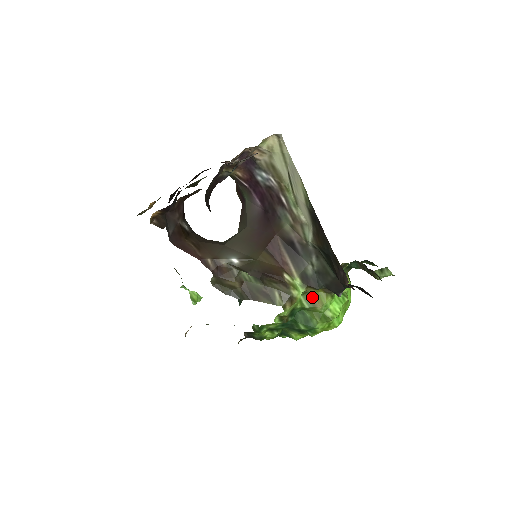
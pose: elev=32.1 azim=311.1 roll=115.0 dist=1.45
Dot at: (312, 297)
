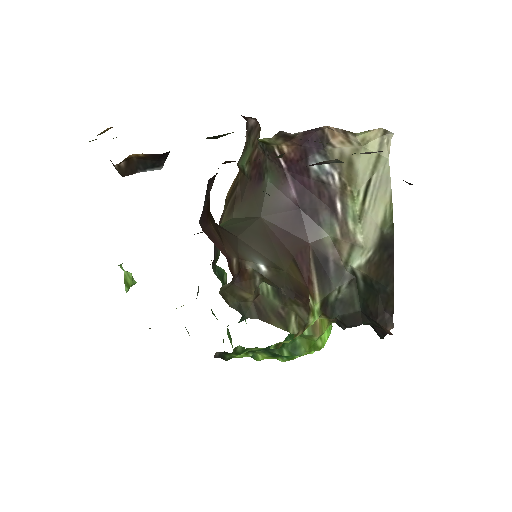
Dot at: (316, 324)
